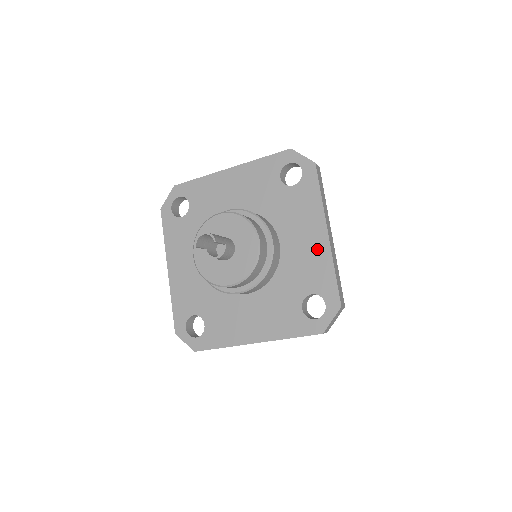
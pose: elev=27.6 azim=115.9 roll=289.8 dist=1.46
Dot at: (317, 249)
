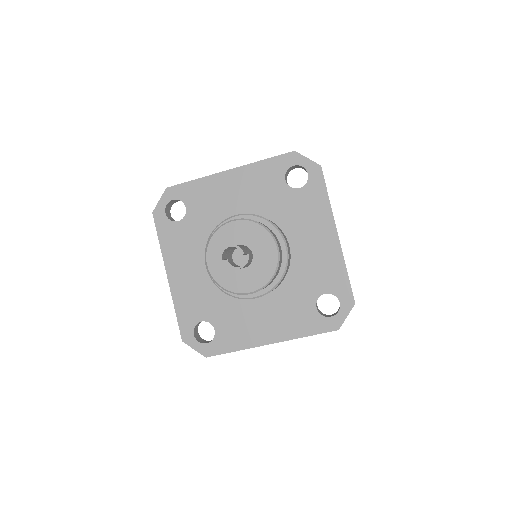
Dot at: (328, 250)
